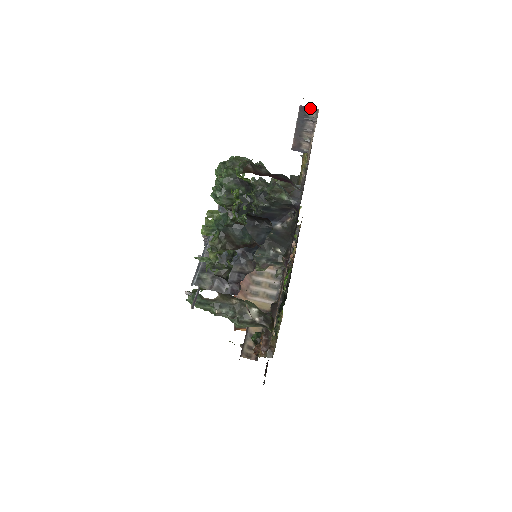
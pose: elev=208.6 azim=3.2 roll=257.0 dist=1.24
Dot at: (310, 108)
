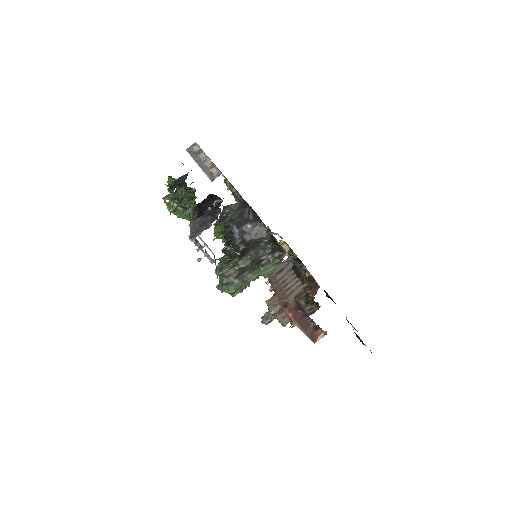
Dot at: (192, 146)
